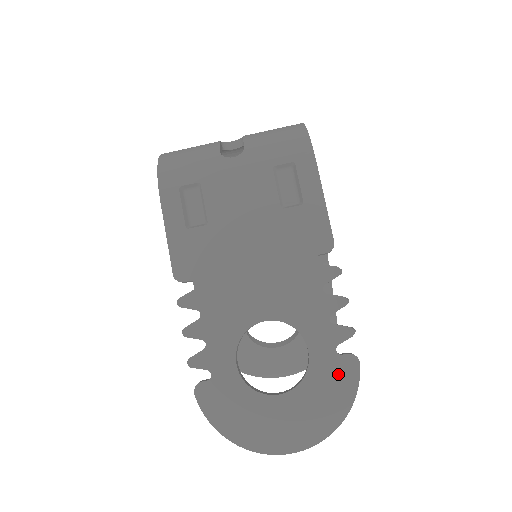
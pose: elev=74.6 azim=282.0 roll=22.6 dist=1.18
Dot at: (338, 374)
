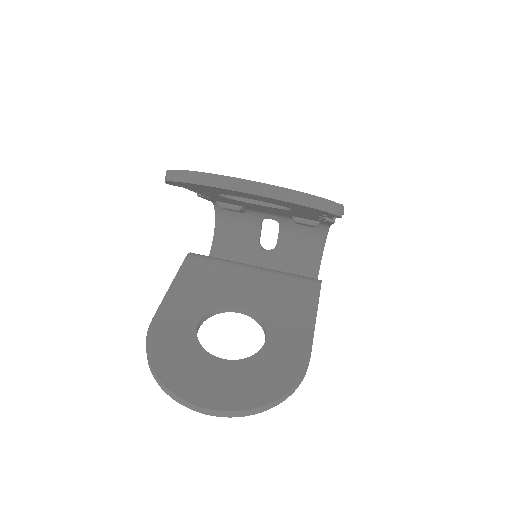
Dot at: occluded
